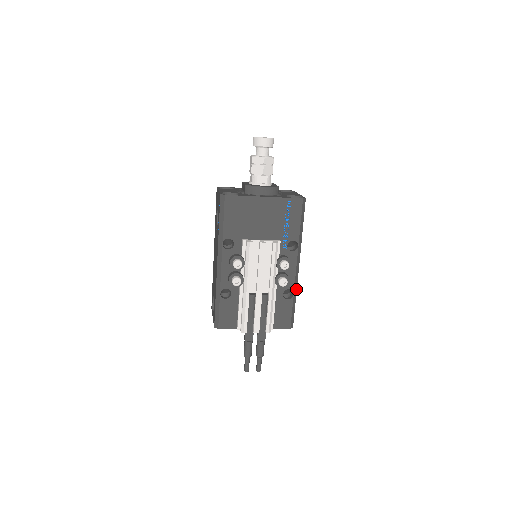
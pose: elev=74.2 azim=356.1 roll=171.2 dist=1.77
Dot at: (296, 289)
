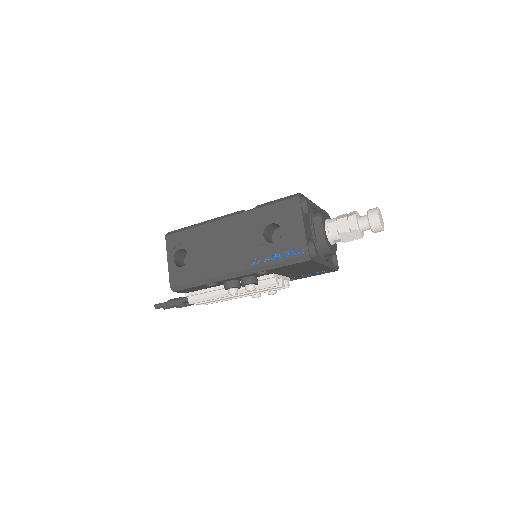
Dot at: occluded
